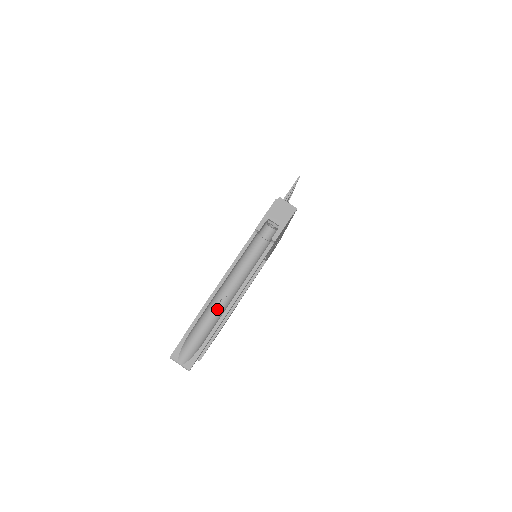
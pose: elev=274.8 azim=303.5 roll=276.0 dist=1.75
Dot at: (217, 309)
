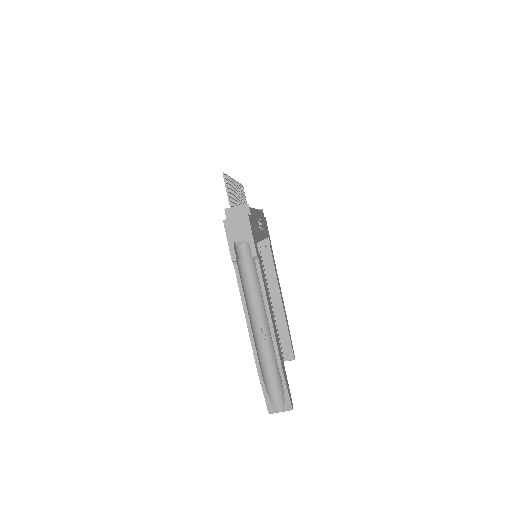
Dot at: (267, 347)
